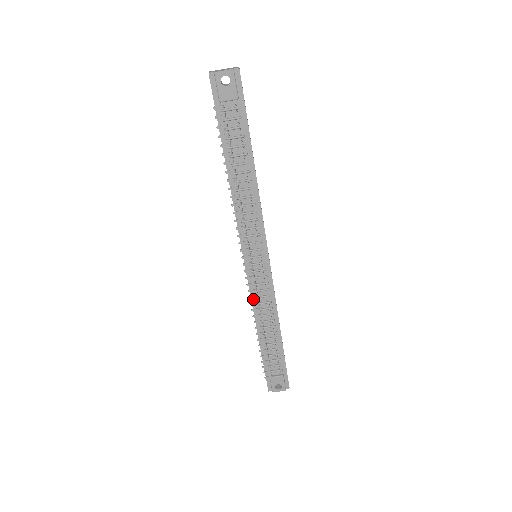
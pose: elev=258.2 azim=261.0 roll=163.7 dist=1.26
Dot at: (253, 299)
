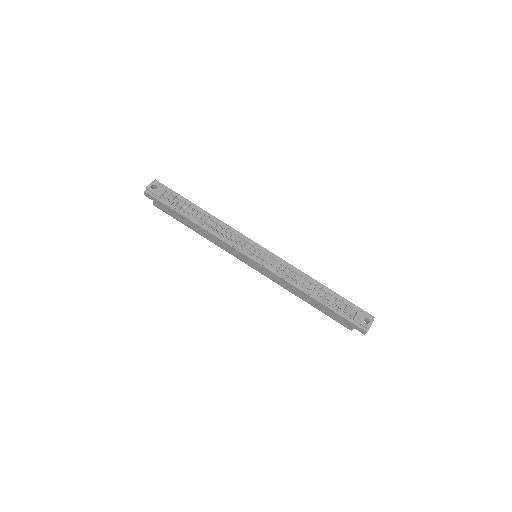
Dot at: (282, 277)
